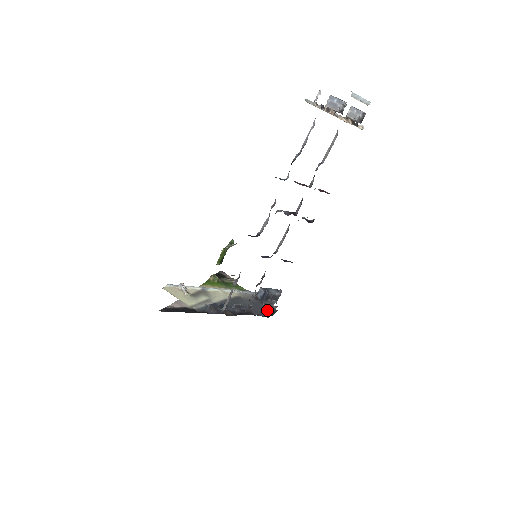
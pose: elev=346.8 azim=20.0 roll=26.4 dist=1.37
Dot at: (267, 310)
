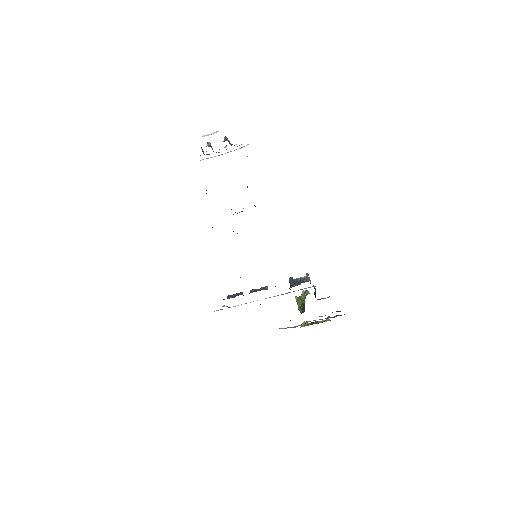
Dot at: occluded
